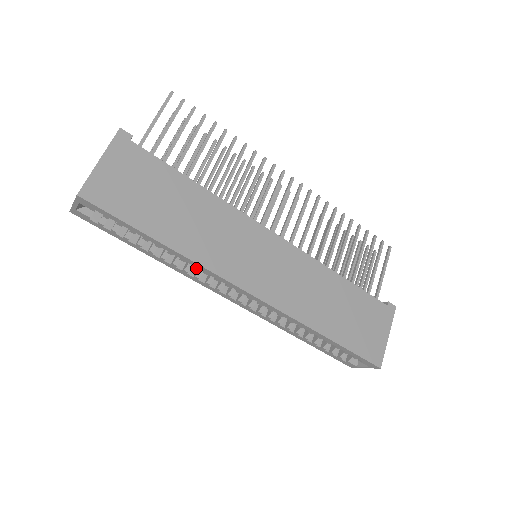
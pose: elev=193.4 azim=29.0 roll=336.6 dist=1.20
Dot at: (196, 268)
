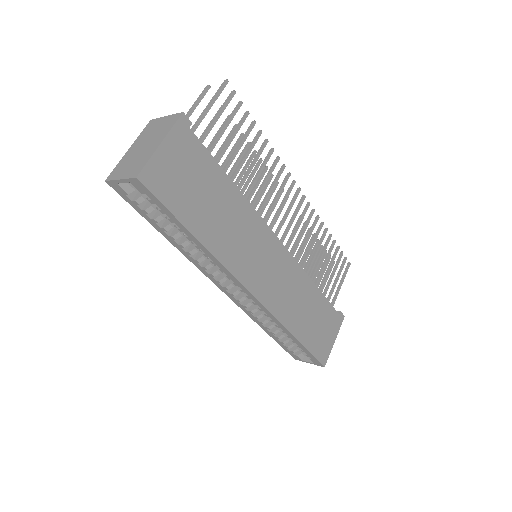
Dot at: occluded
